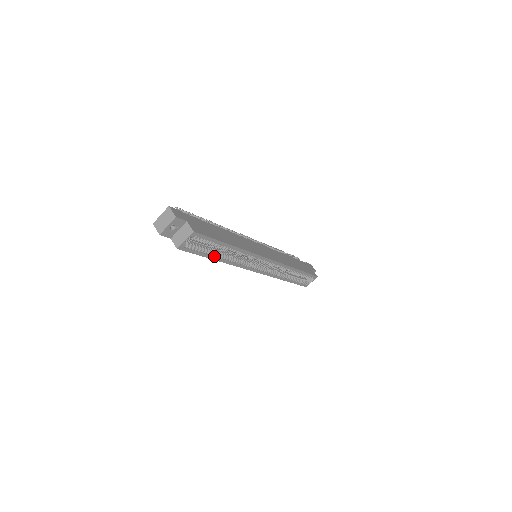
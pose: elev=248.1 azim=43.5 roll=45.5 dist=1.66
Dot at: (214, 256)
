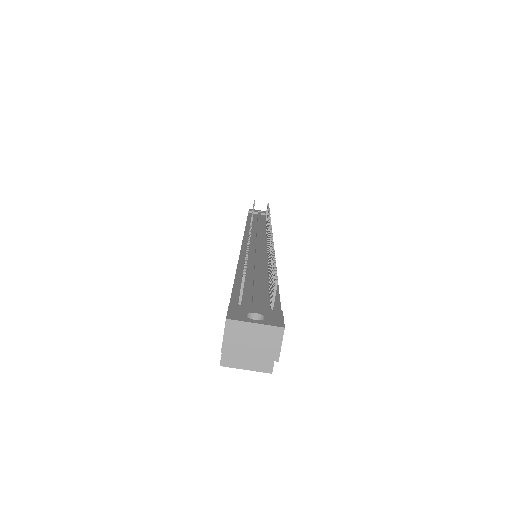
Dot at: occluded
